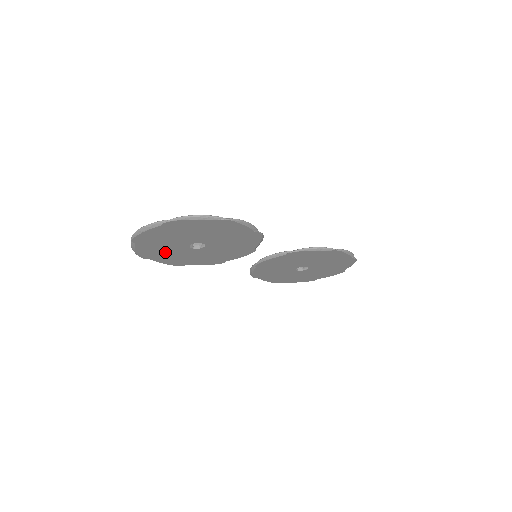
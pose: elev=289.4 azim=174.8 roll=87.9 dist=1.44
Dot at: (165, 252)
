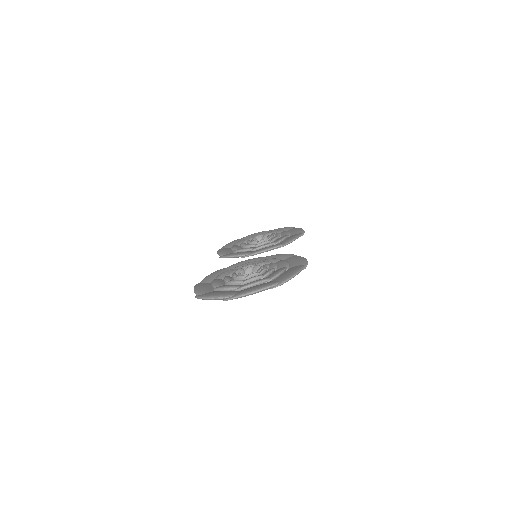
Dot at: occluded
